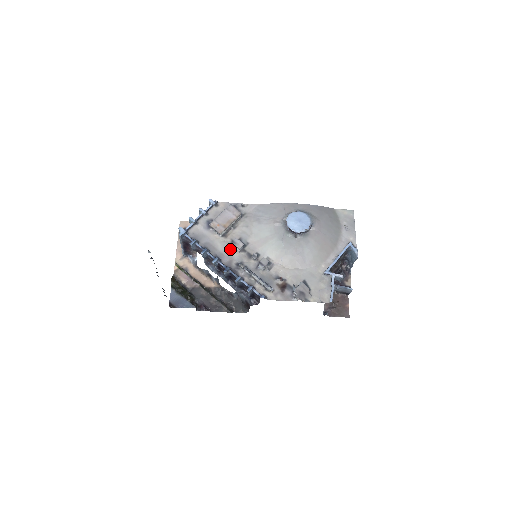
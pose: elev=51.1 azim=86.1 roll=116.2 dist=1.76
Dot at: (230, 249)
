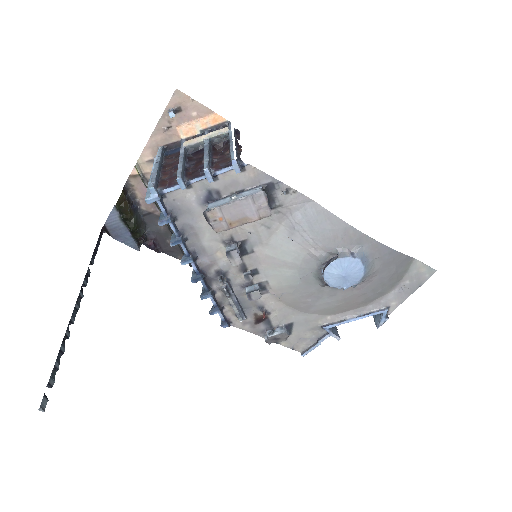
Dot at: (220, 248)
